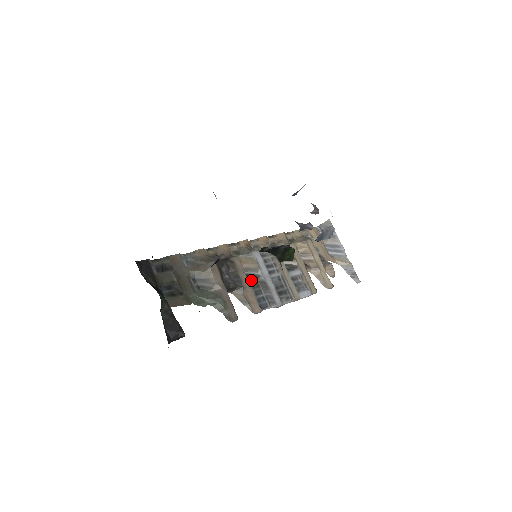
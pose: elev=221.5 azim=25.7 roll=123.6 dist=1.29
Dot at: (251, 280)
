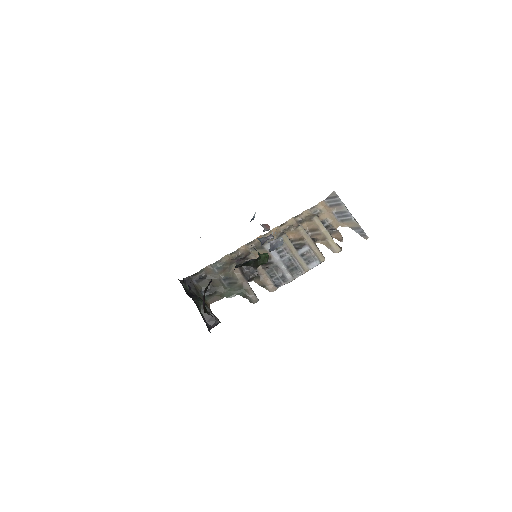
Dot at: (267, 267)
